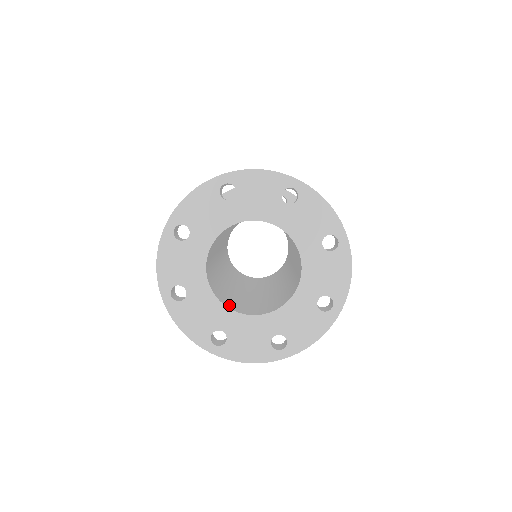
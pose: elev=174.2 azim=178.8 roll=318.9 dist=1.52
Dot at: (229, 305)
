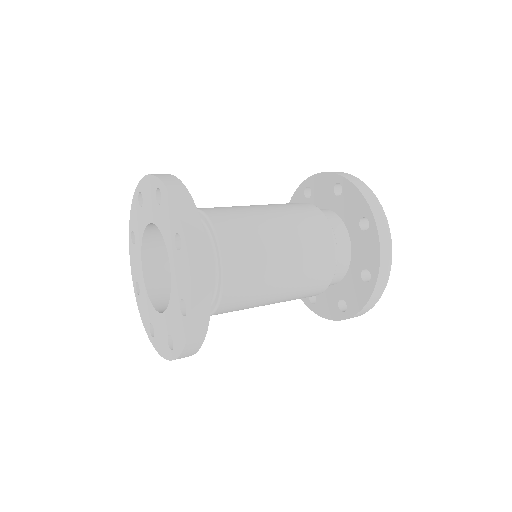
Dot at: (161, 302)
